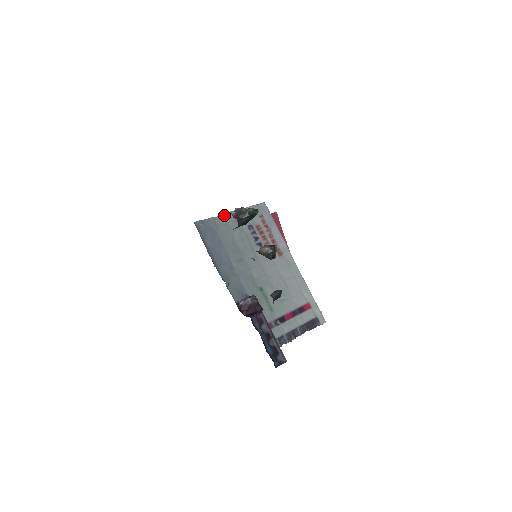
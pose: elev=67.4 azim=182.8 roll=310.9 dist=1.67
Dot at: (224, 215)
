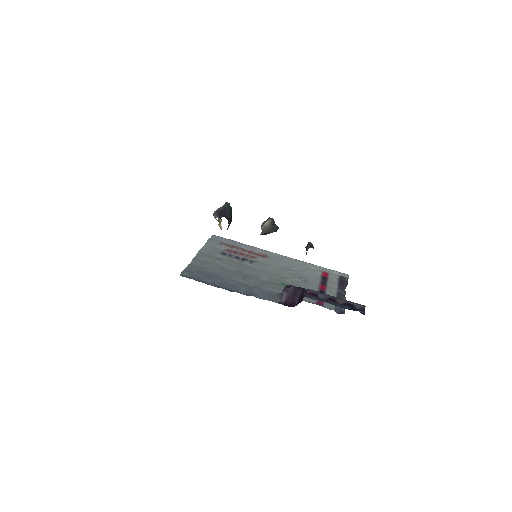
Dot at: (195, 258)
